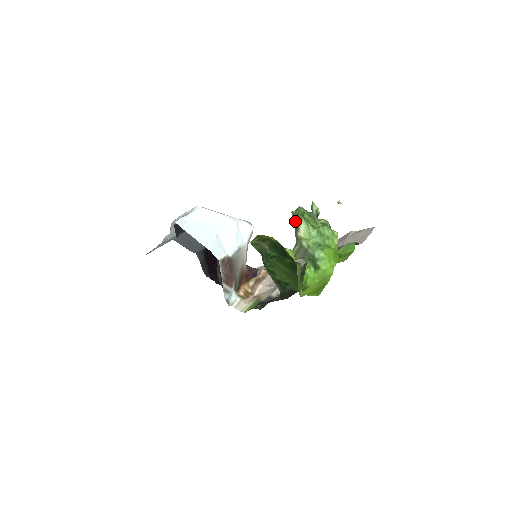
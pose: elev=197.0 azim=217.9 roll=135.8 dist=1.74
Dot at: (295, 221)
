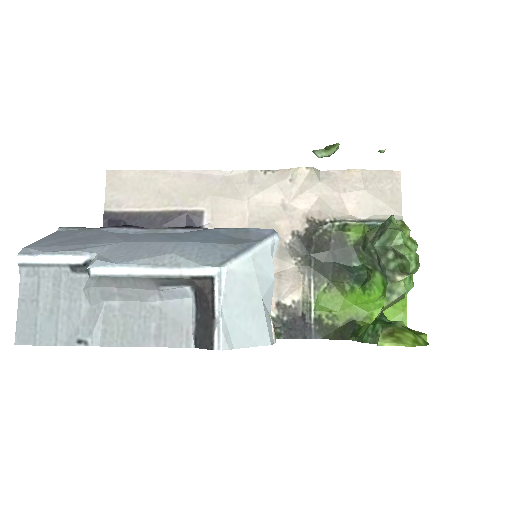
Dot at: (411, 273)
